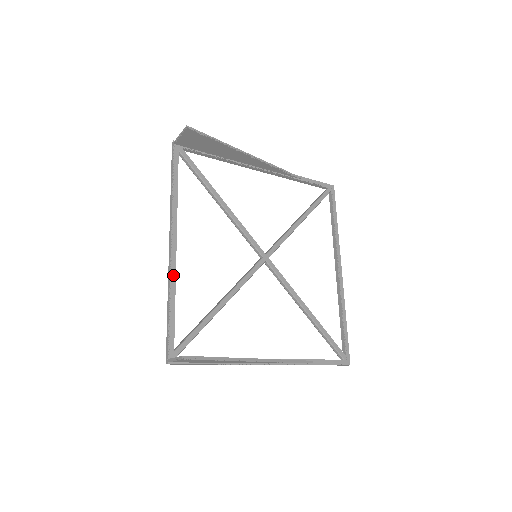
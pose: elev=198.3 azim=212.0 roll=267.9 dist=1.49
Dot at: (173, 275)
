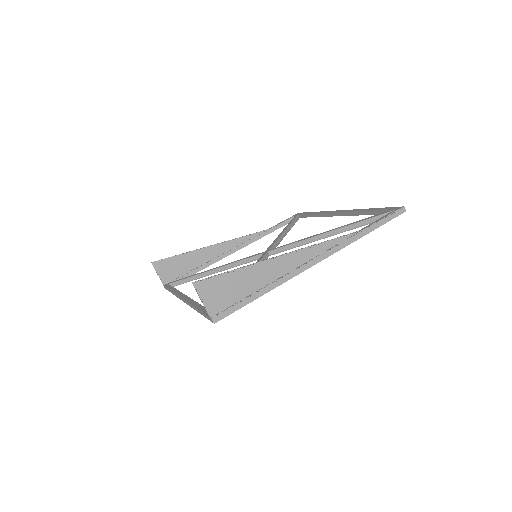
Dot at: (191, 301)
